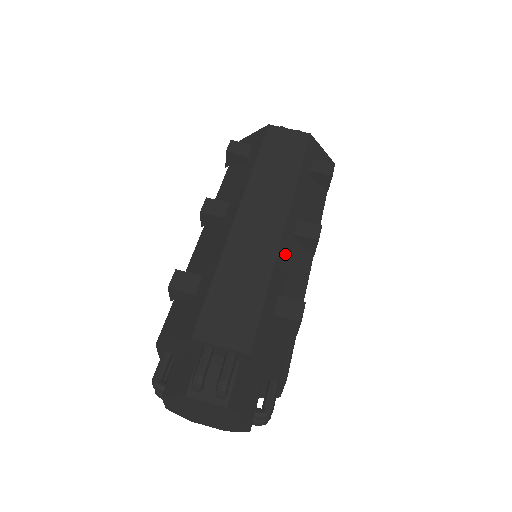
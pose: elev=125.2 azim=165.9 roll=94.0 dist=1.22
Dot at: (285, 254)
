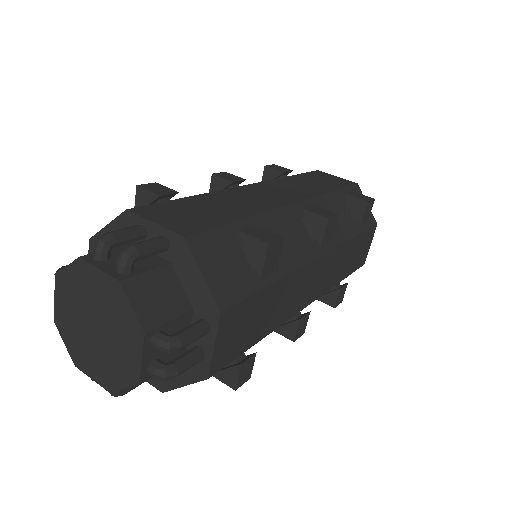
Dot at: (284, 219)
